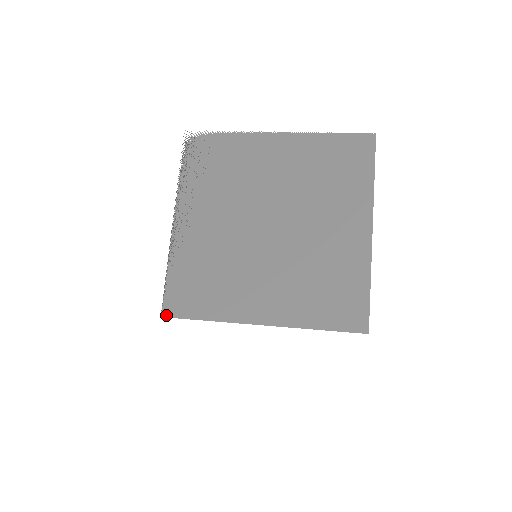
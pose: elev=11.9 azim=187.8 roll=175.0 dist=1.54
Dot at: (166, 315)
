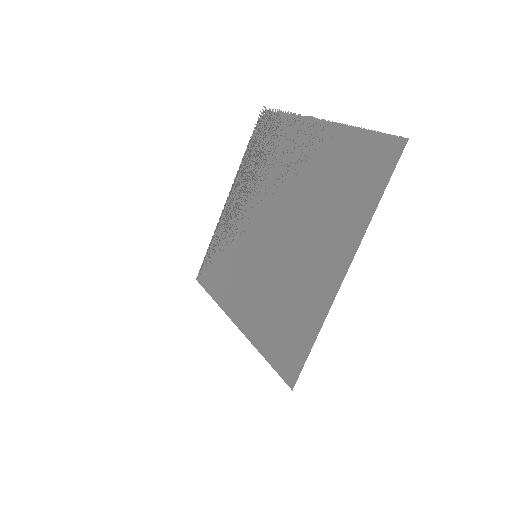
Dot at: (198, 280)
